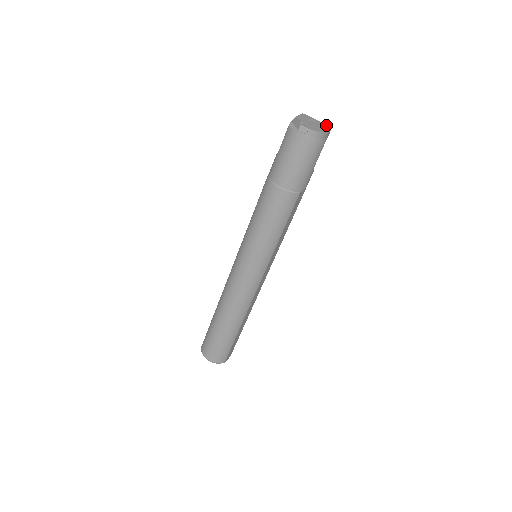
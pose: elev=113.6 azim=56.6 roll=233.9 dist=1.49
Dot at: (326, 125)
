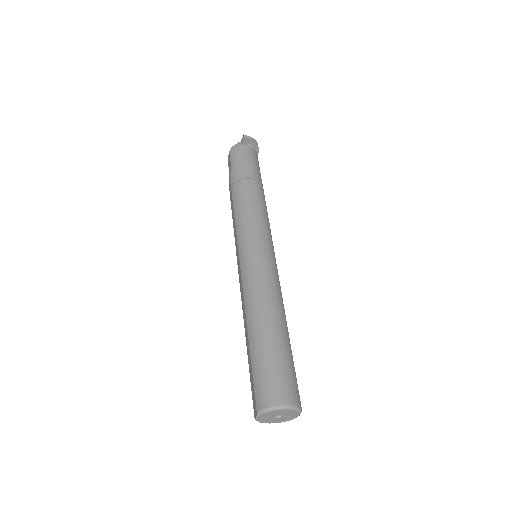
Dot at: occluded
